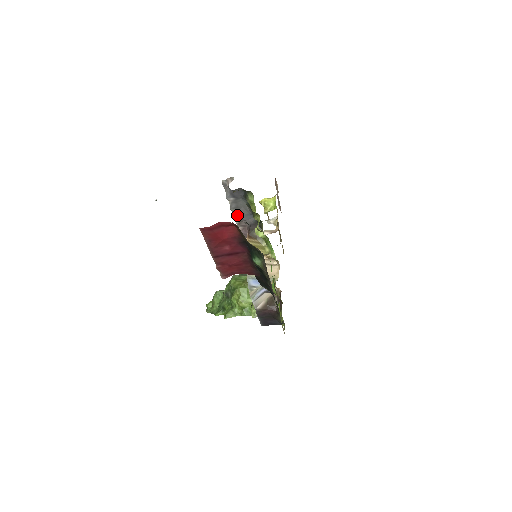
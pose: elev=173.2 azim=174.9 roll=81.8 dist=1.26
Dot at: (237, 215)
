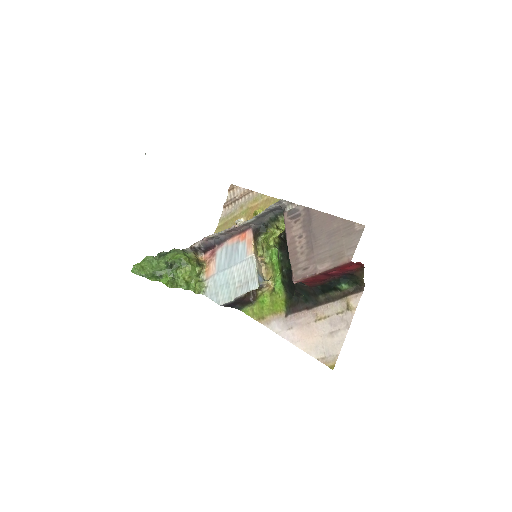
Dot at: (255, 219)
